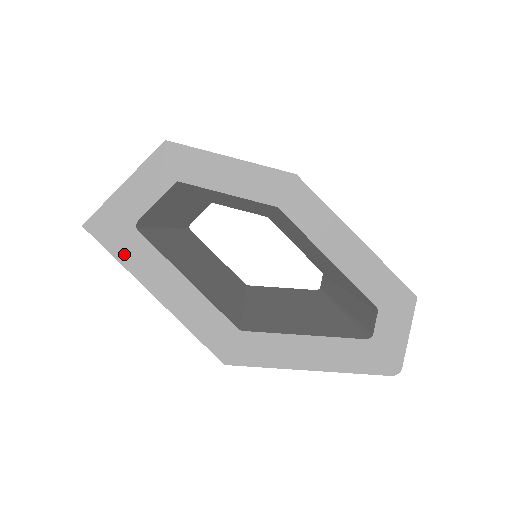
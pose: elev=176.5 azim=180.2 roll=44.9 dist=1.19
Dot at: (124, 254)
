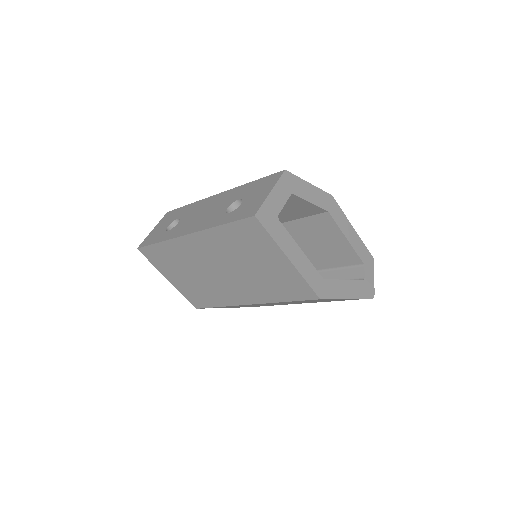
Dot at: (275, 234)
